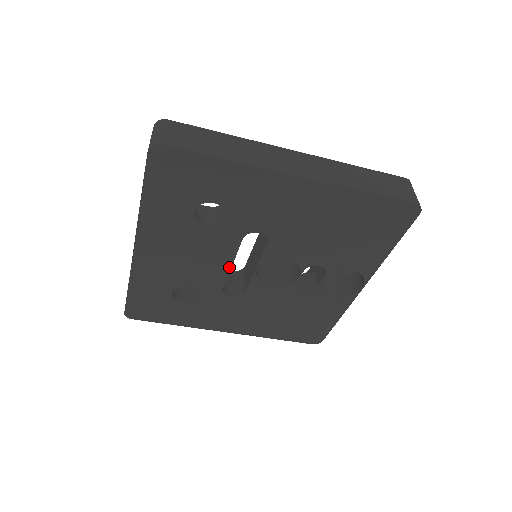
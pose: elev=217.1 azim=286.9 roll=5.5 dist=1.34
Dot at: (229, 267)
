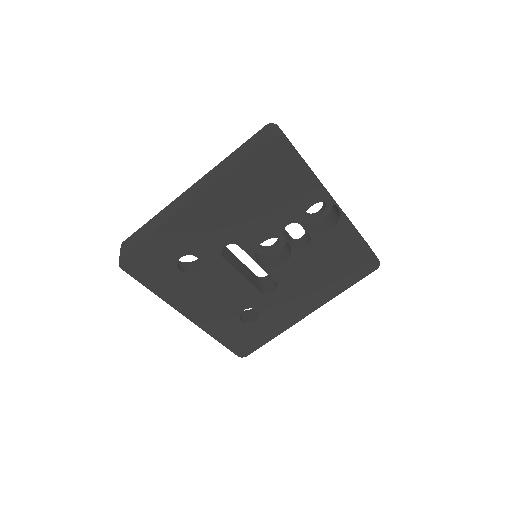
Dot at: (243, 278)
